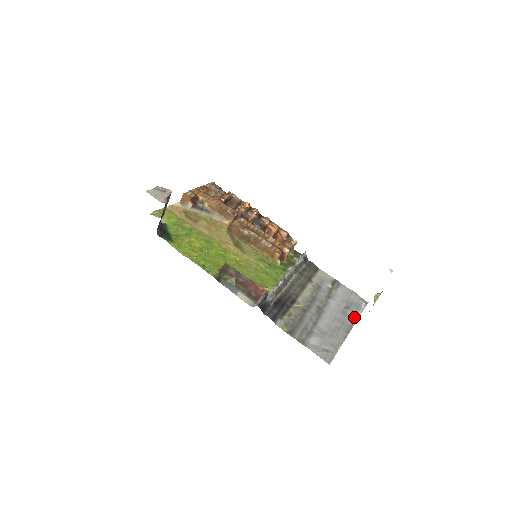
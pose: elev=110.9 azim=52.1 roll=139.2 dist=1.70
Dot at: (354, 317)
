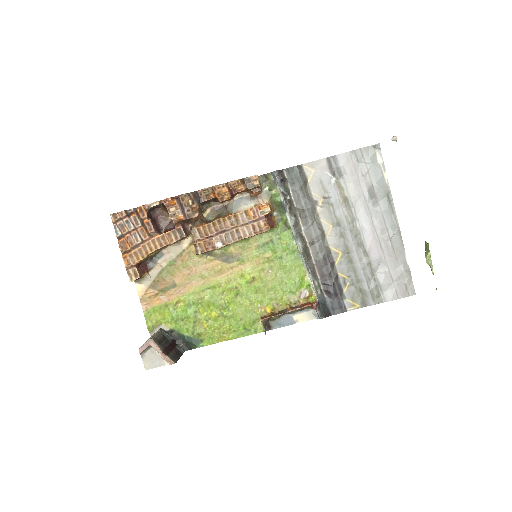
Dot at: (386, 196)
